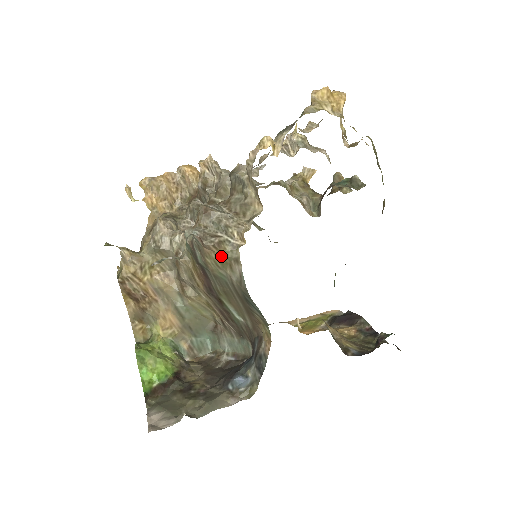
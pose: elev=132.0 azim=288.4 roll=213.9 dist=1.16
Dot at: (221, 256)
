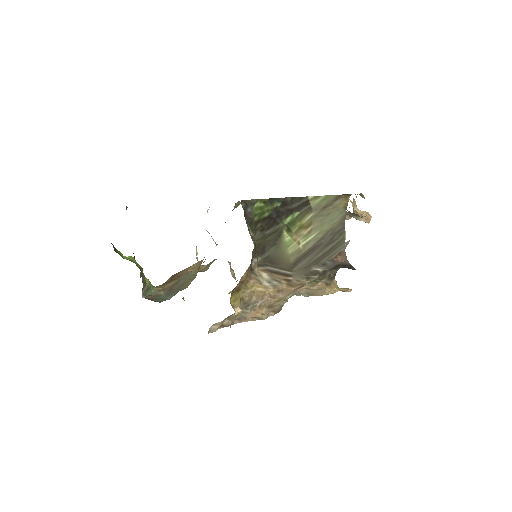
Dot at: occluded
